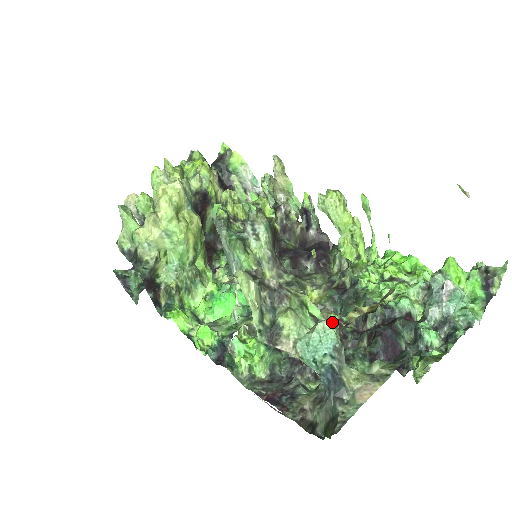
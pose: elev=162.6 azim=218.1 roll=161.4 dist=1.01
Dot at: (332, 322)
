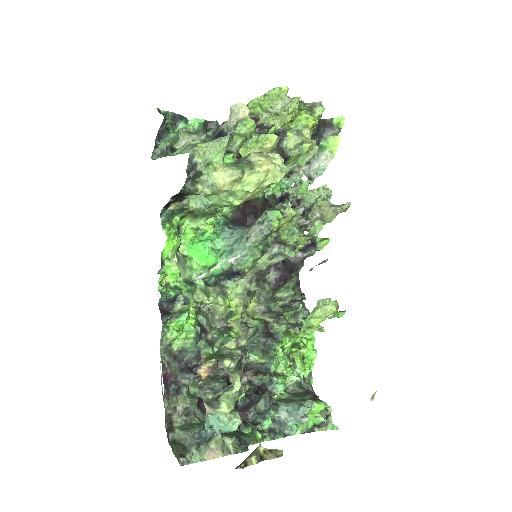
Dot at: (240, 344)
